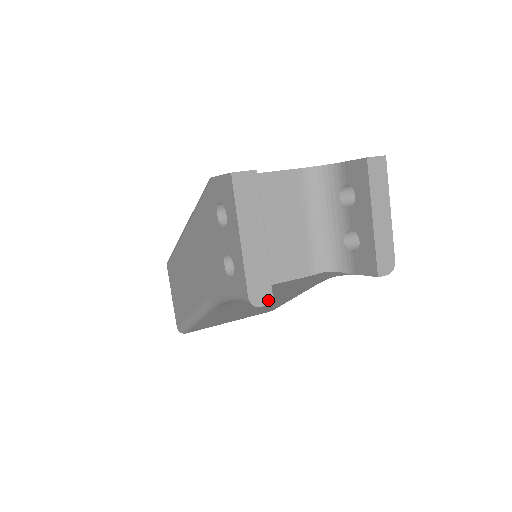
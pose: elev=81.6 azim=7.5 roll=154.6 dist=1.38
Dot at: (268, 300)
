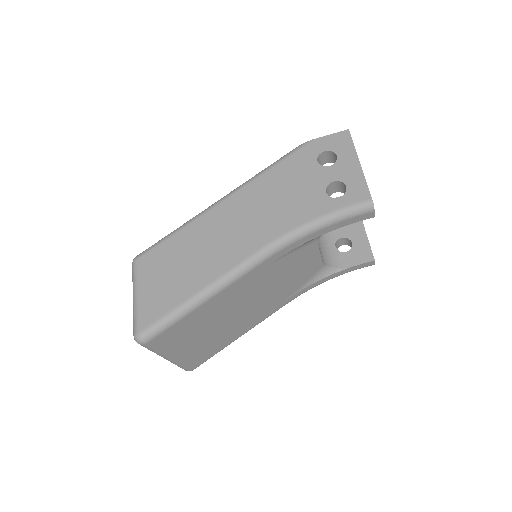
Dot at: (374, 212)
